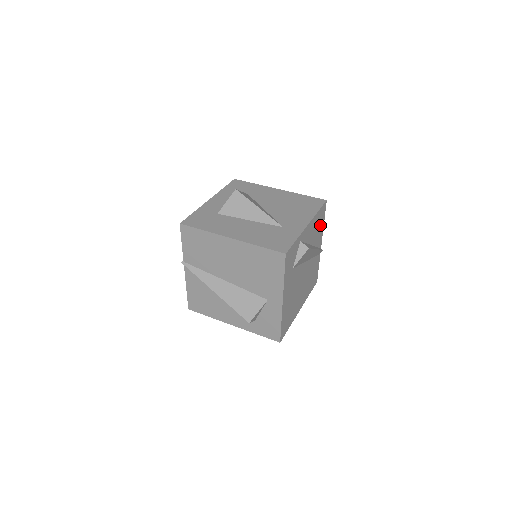
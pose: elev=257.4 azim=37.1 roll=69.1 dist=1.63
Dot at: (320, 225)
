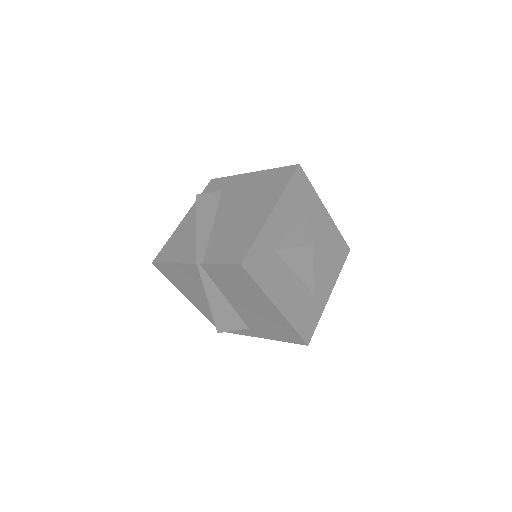
Dot at: occluded
